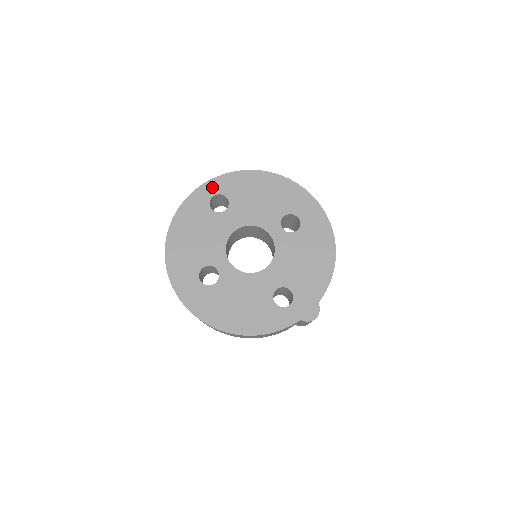
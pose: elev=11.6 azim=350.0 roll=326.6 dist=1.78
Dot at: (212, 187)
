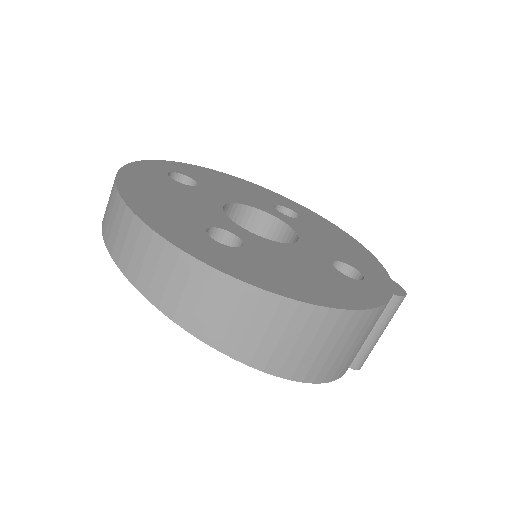
Dot at: (162, 165)
